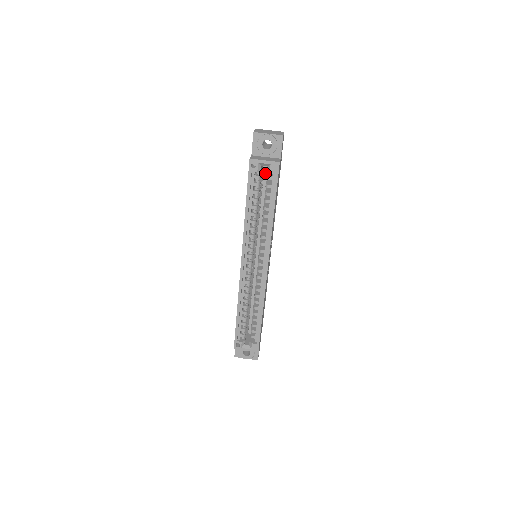
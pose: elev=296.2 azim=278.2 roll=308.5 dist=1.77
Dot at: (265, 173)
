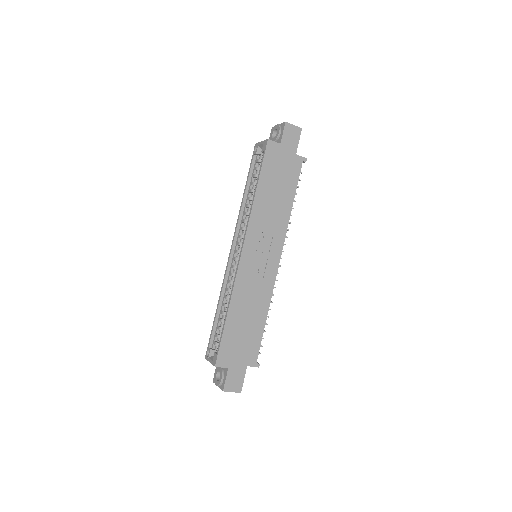
Dot at: occluded
